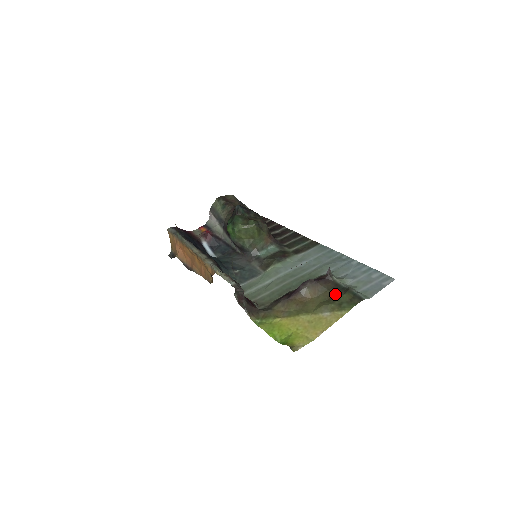
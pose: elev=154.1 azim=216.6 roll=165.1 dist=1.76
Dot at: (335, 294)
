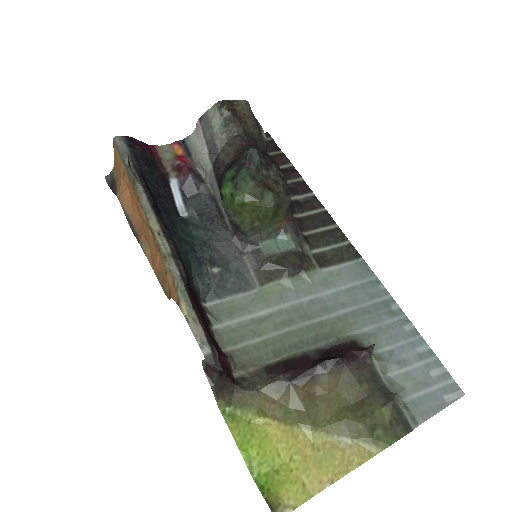
Dot at: (368, 398)
